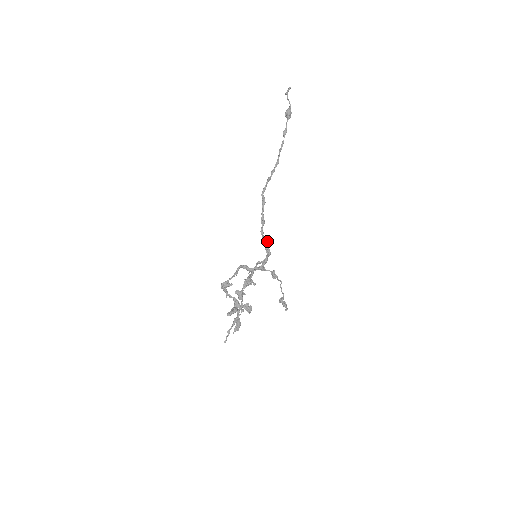
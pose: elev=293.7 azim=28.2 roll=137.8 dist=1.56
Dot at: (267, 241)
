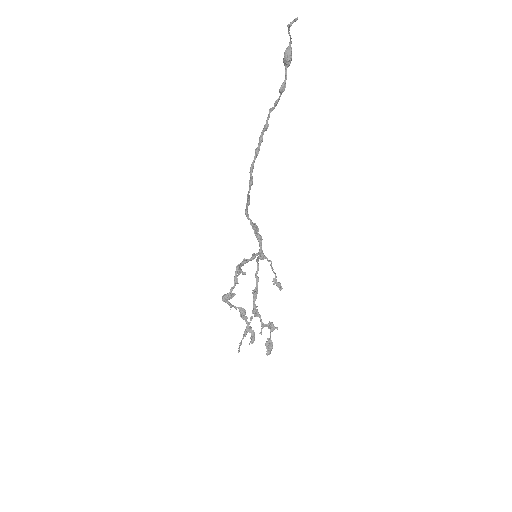
Dot at: (257, 227)
